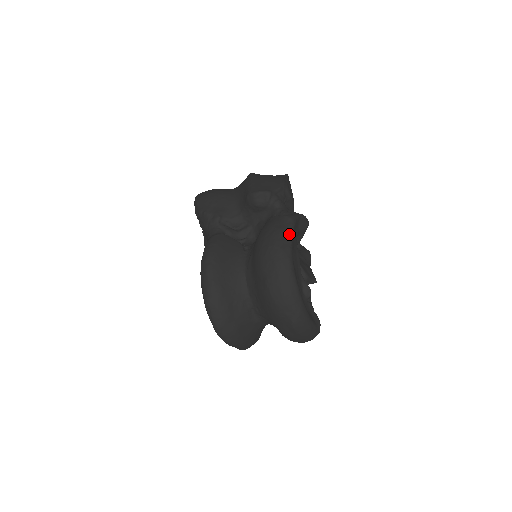
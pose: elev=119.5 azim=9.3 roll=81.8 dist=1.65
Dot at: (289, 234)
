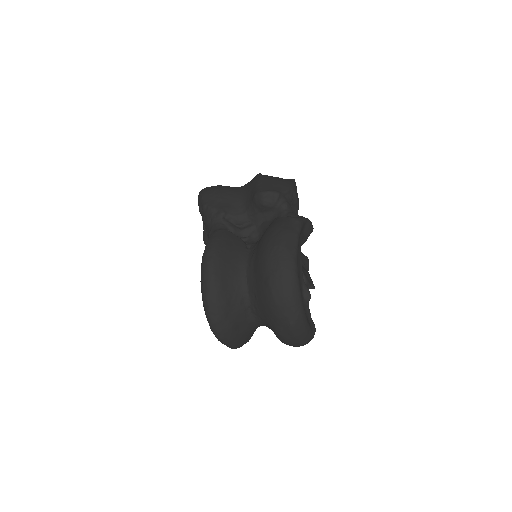
Dot at: (296, 236)
